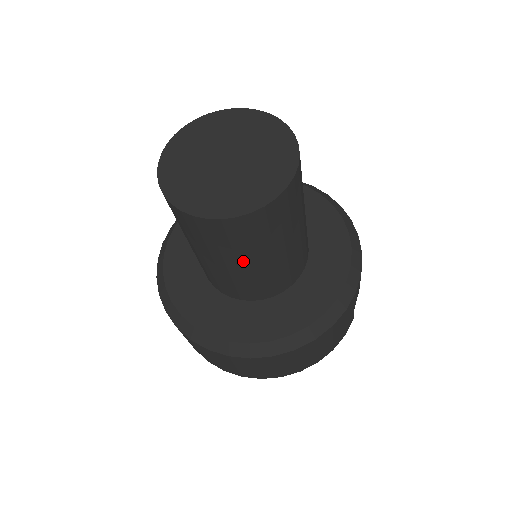
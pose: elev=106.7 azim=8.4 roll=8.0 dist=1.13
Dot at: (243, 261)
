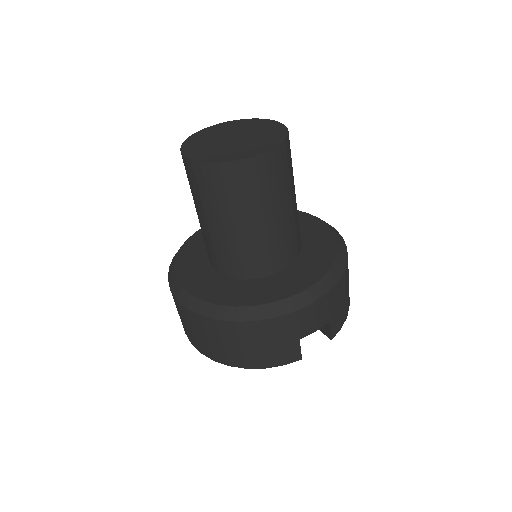
Dot at: (209, 216)
